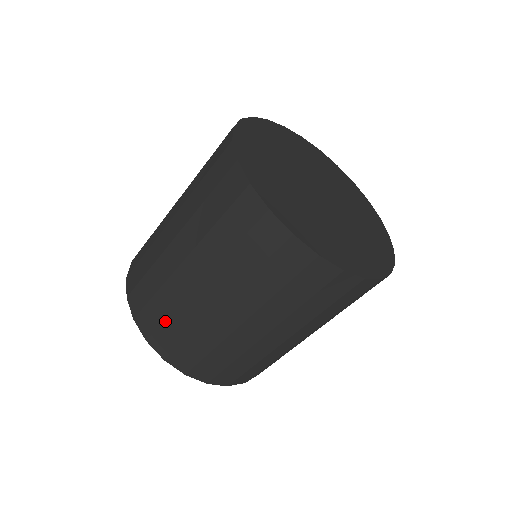
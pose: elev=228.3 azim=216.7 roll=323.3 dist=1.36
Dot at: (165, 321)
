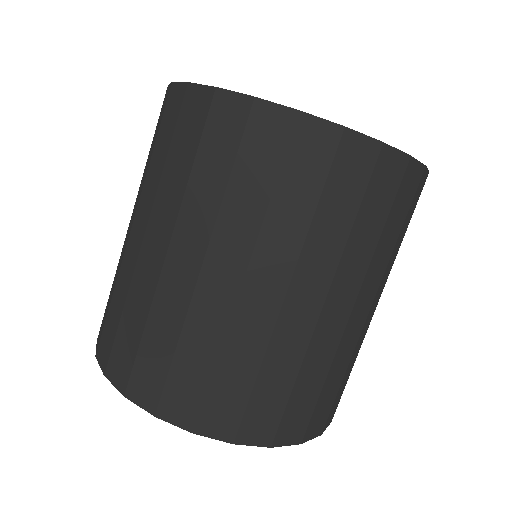
Dot at: occluded
